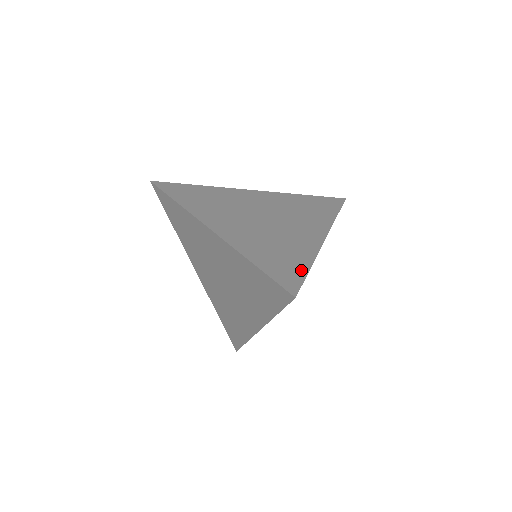
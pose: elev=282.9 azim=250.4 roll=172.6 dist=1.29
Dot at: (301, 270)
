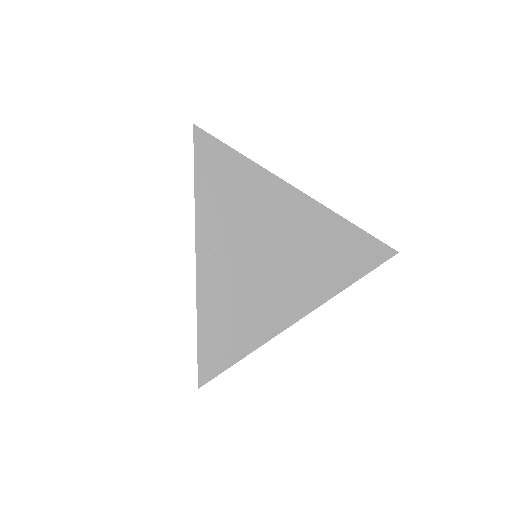
Dot at: (234, 356)
